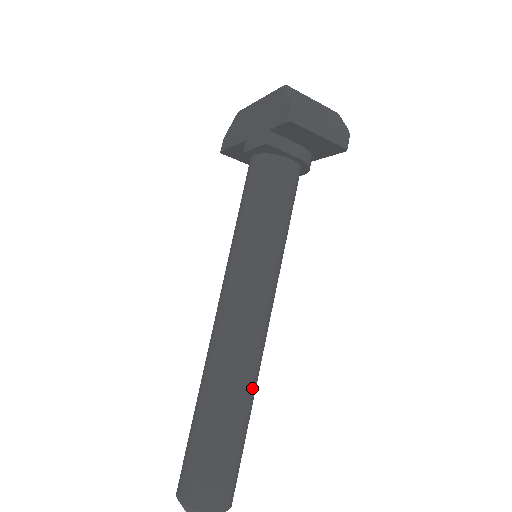
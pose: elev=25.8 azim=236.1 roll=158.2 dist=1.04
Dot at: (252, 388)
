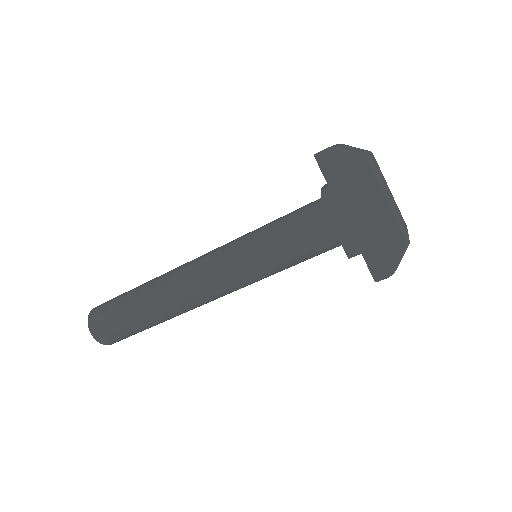
Dot at: occluded
